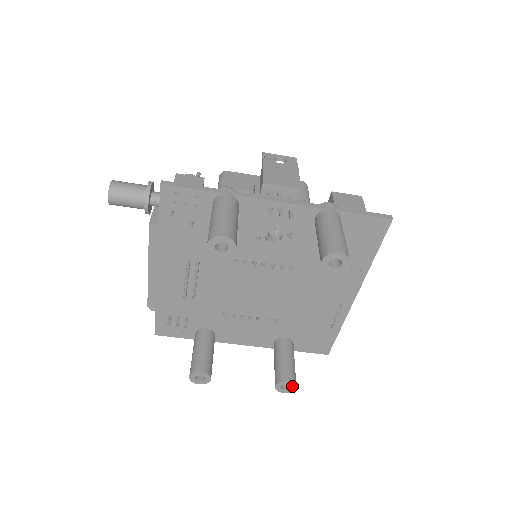
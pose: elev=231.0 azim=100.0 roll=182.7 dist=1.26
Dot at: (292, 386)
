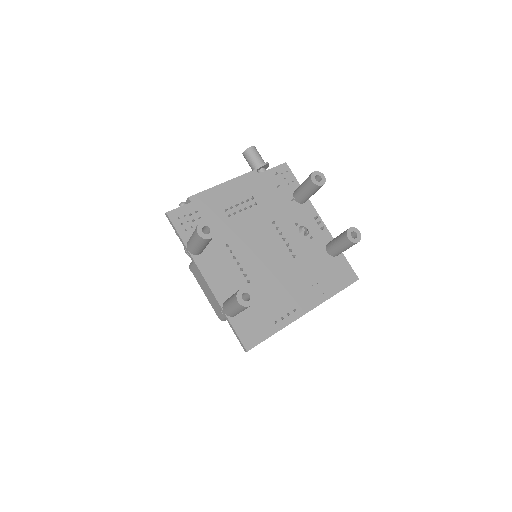
Dot at: (251, 301)
